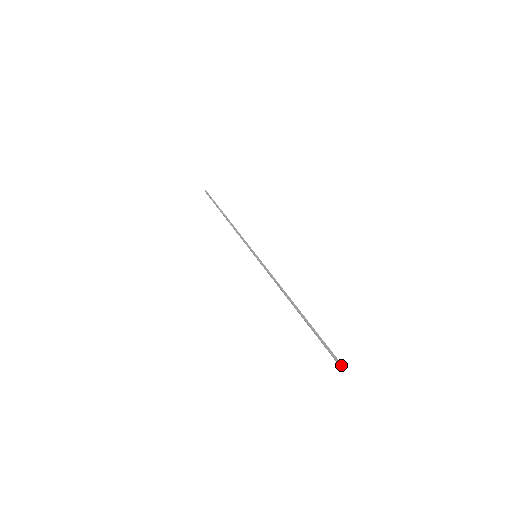
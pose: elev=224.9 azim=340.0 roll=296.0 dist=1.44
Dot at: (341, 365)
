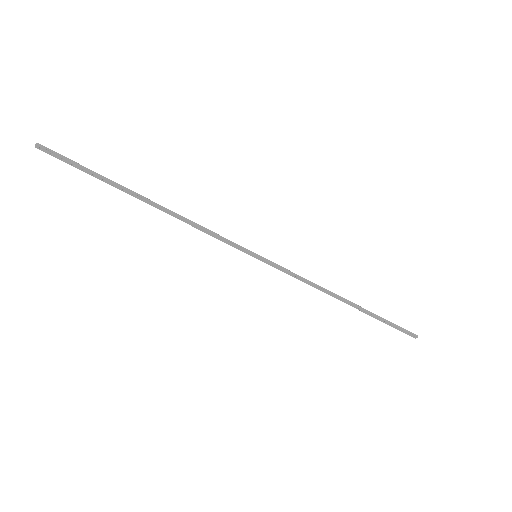
Dot at: (417, 337)
